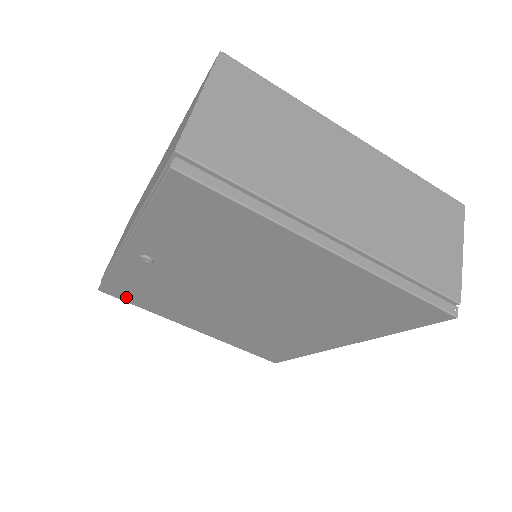
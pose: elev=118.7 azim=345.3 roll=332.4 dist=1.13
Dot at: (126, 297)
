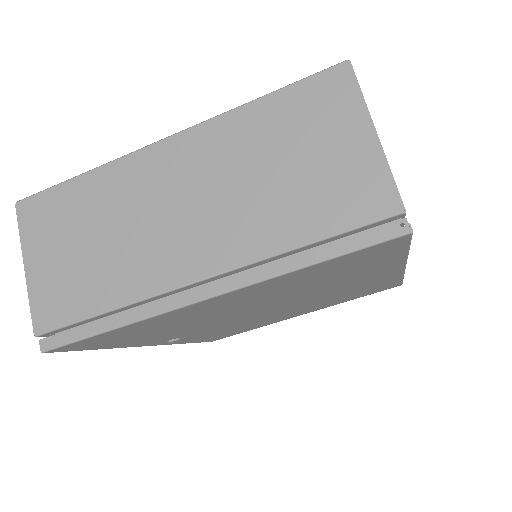
Dot at: (229, 335)
